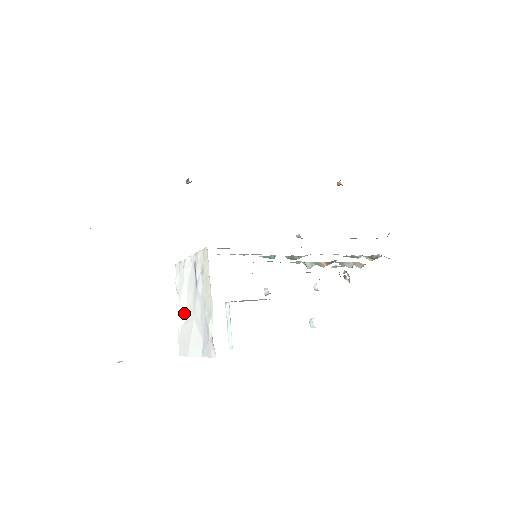
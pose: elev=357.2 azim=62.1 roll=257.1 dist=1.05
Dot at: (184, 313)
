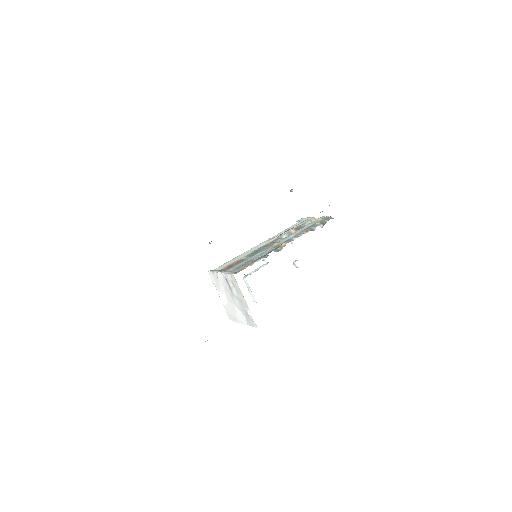
Dot at: (225, 299)
